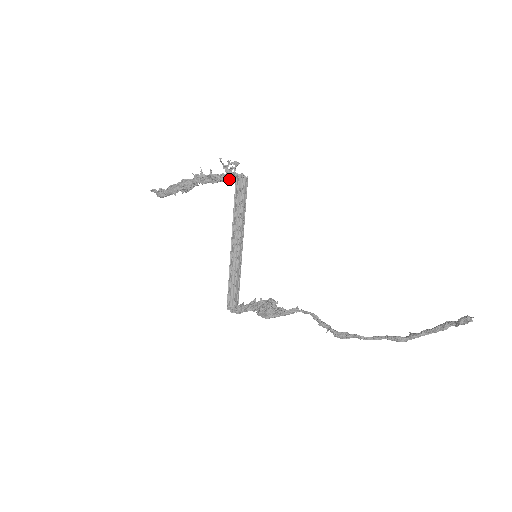
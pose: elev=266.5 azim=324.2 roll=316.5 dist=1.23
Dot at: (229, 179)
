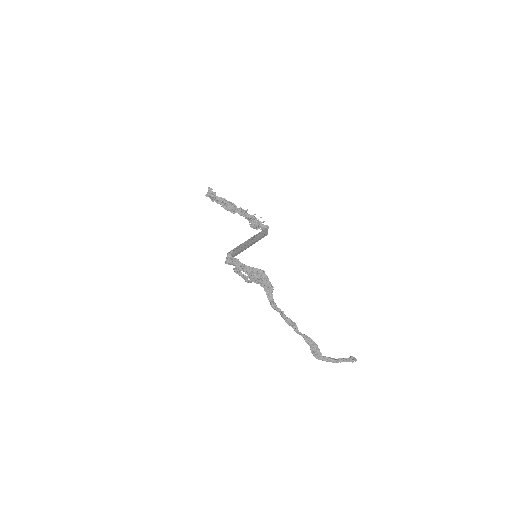
Dot at: (260, 225)
